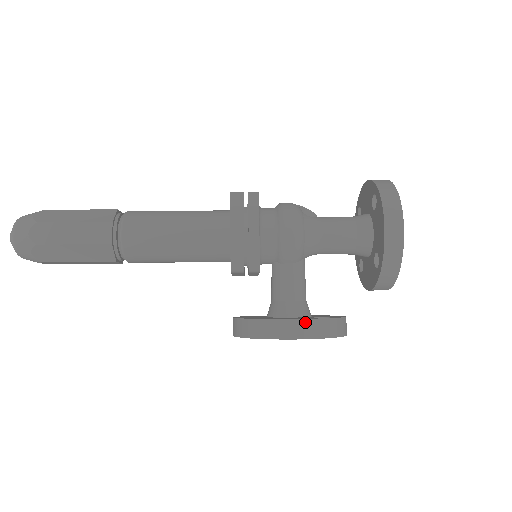
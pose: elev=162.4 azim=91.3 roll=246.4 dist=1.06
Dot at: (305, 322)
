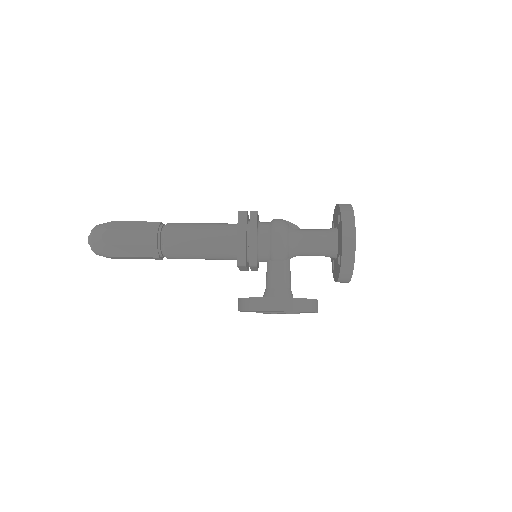
Dot at: (285, 300)
